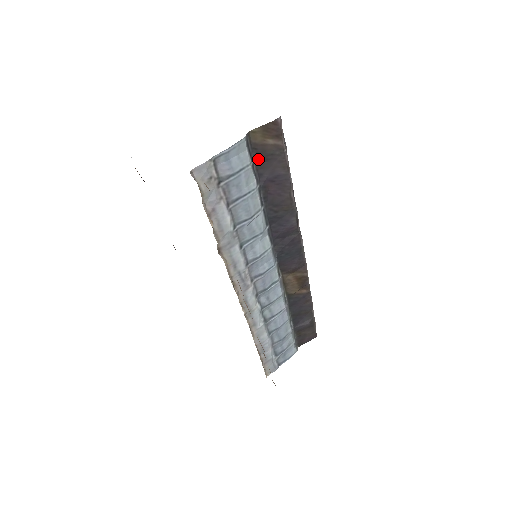
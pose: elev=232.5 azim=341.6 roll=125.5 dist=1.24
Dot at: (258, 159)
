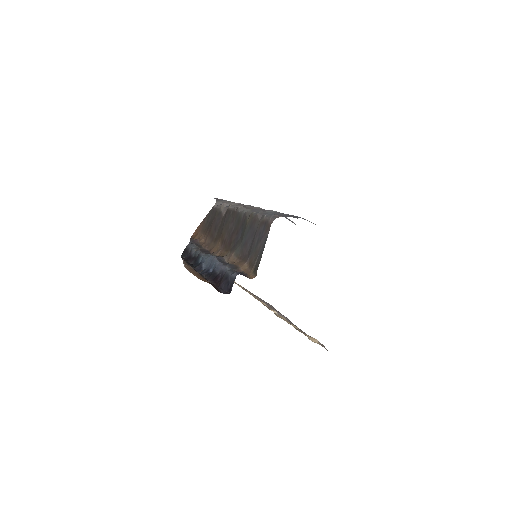
Dot at: occluded
